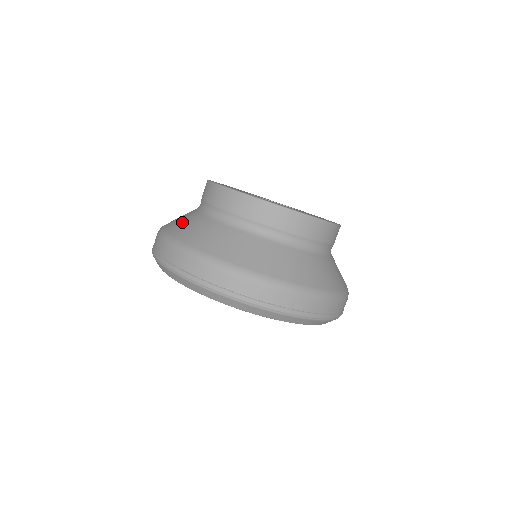
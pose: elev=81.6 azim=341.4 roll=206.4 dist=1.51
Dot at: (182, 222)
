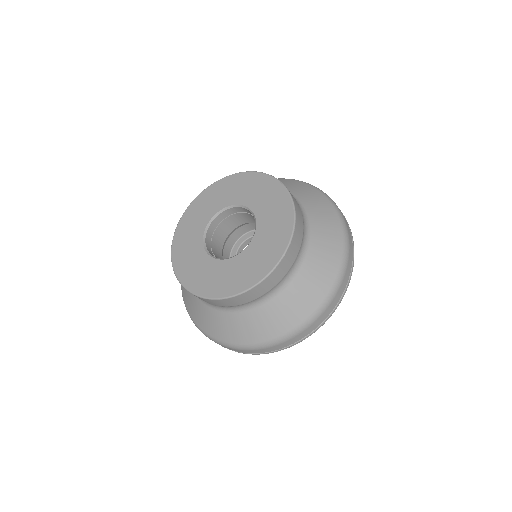
Dot at: (200, 315)
